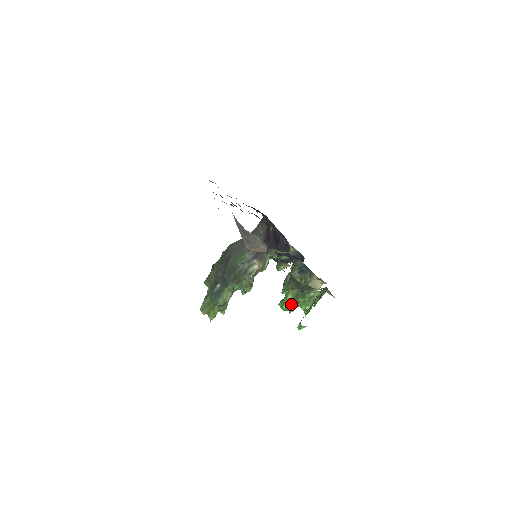
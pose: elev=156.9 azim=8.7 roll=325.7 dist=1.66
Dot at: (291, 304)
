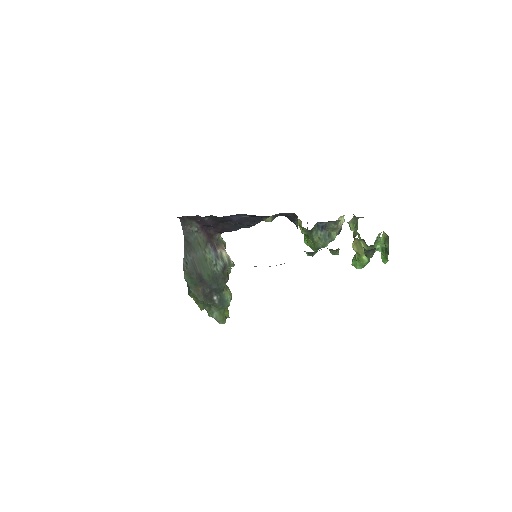
Dot at: (369, 259)
